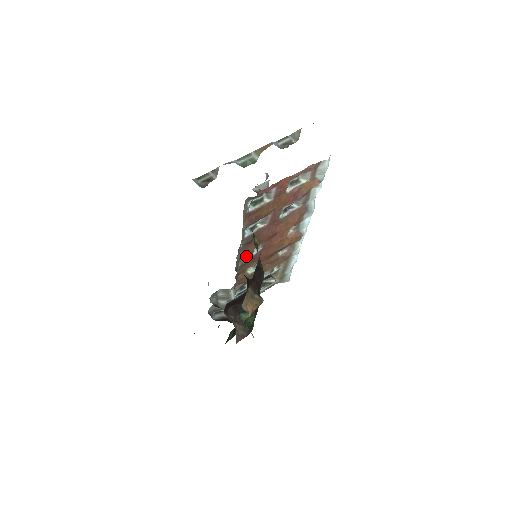
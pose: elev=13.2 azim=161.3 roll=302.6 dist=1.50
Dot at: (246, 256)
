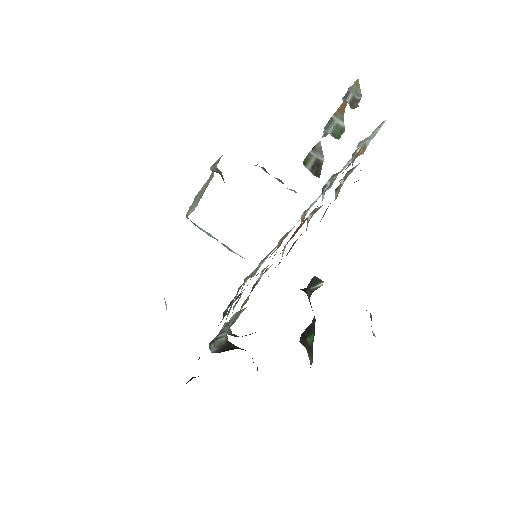
Dot at: occluded
